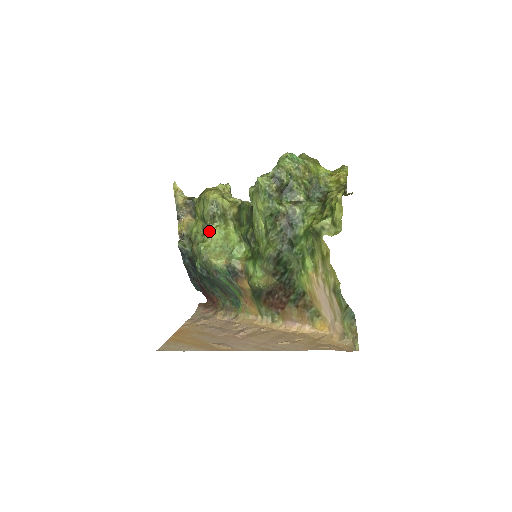
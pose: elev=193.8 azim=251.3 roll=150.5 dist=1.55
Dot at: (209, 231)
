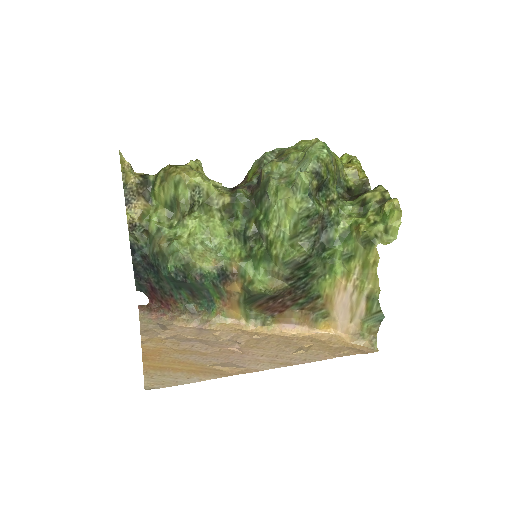
Dot at: (185, 224)
